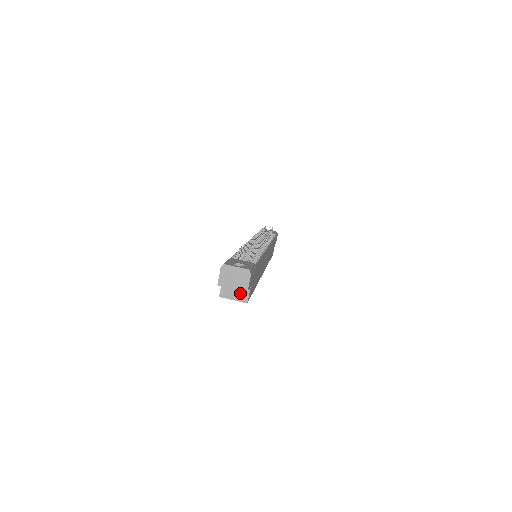
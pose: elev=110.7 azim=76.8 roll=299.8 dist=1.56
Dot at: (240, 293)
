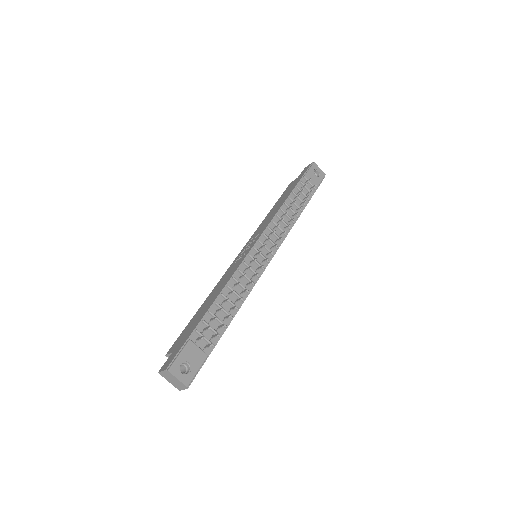
Dot at: occluded
